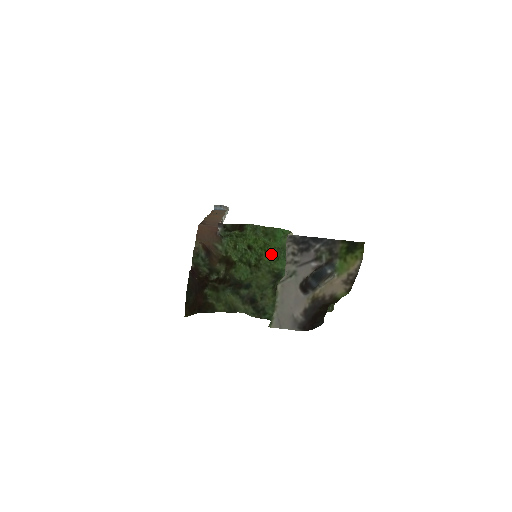
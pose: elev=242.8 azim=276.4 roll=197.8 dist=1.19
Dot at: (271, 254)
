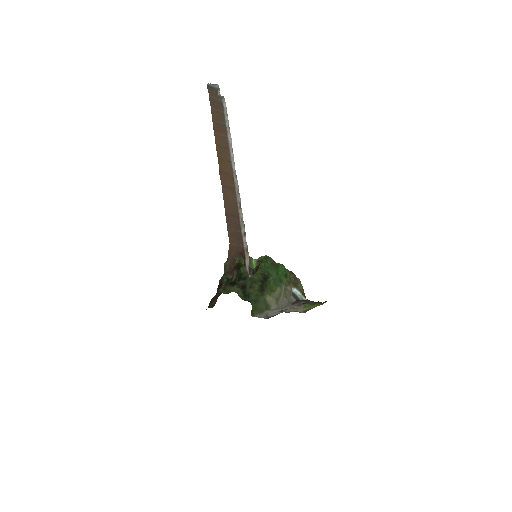
Dot at: (268, 265)
